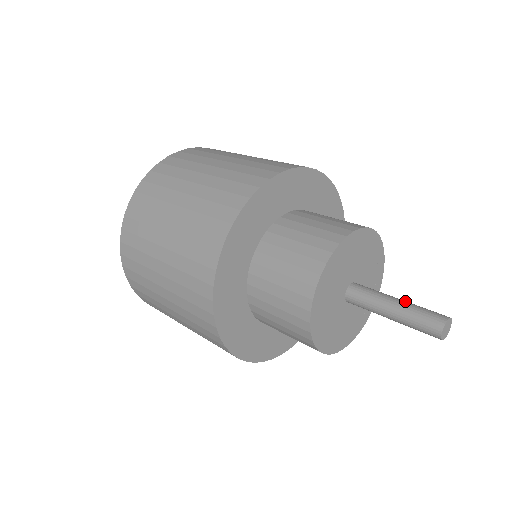
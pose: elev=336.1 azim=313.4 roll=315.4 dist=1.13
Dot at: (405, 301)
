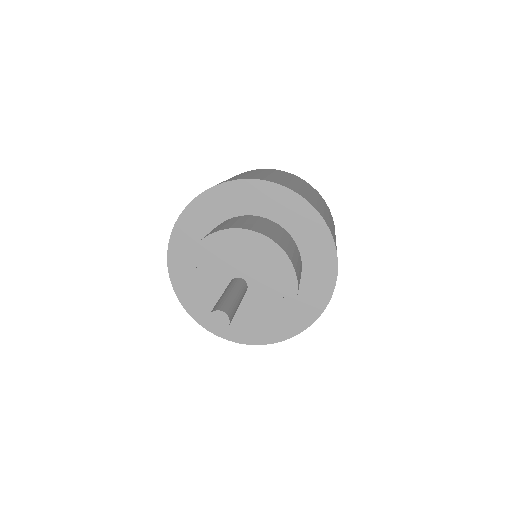
Dot at: (228, 294)
